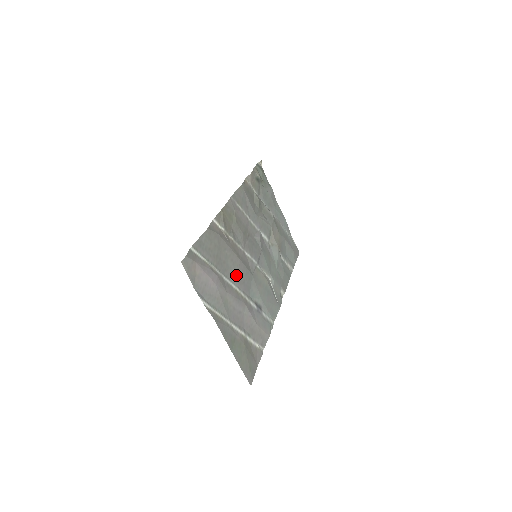
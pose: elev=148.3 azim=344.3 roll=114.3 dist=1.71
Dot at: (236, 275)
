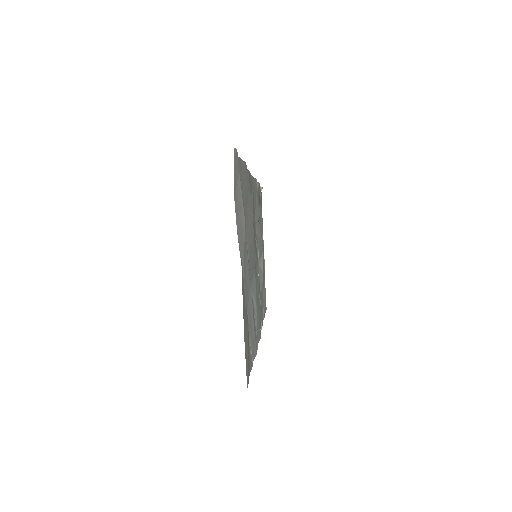
Dot at: (250, 245)
